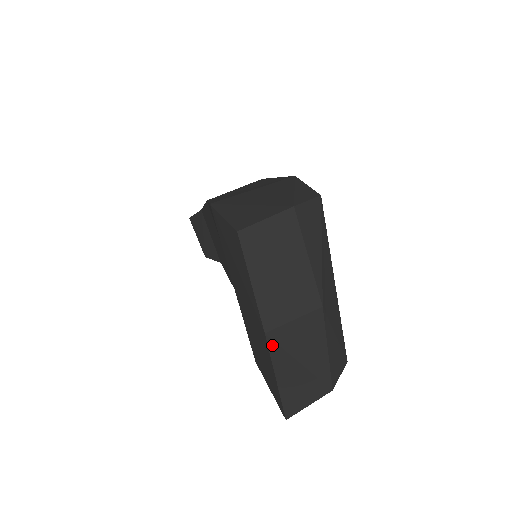
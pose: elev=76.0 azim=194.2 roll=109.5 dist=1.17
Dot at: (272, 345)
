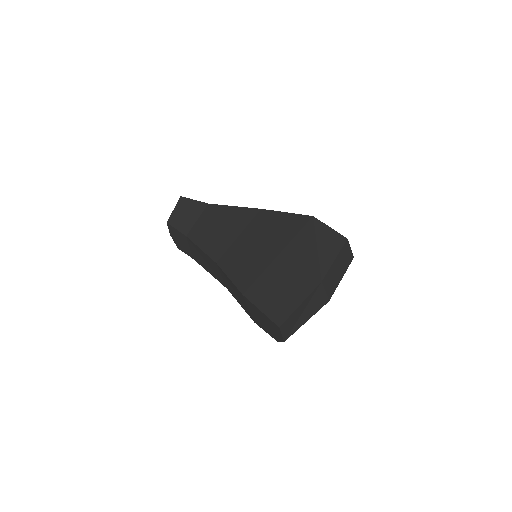
Dot at: (316, 290)
